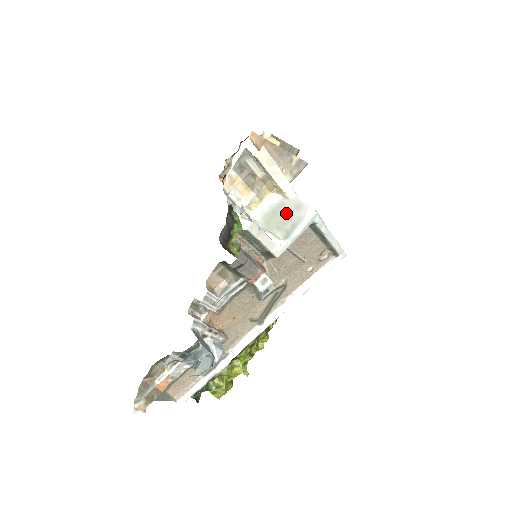
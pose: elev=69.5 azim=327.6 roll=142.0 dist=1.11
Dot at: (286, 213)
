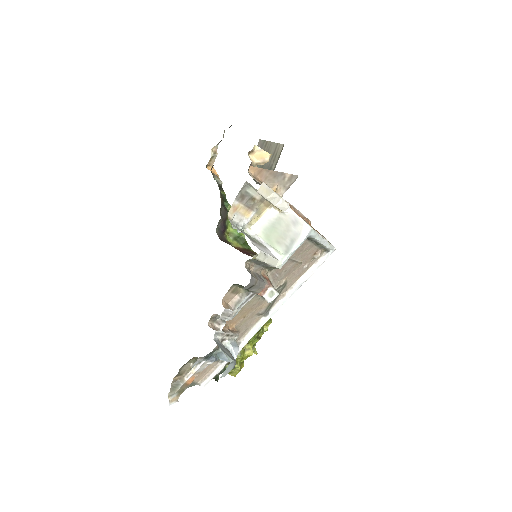
Dot at: (284, 228)
